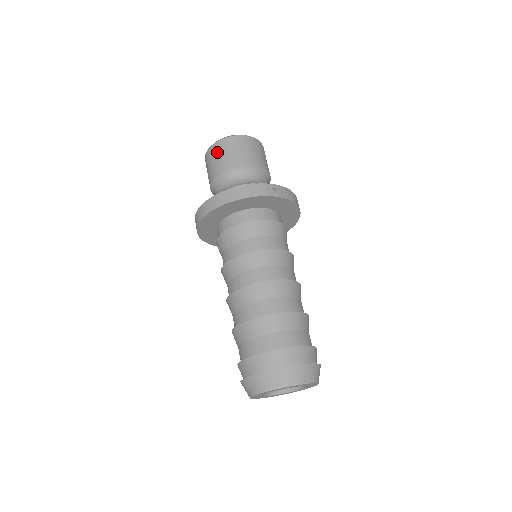
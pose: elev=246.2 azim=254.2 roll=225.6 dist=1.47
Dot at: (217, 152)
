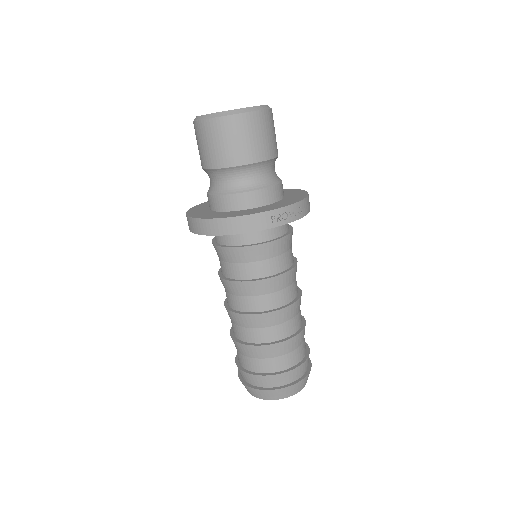
Dot at: (208, 136)
